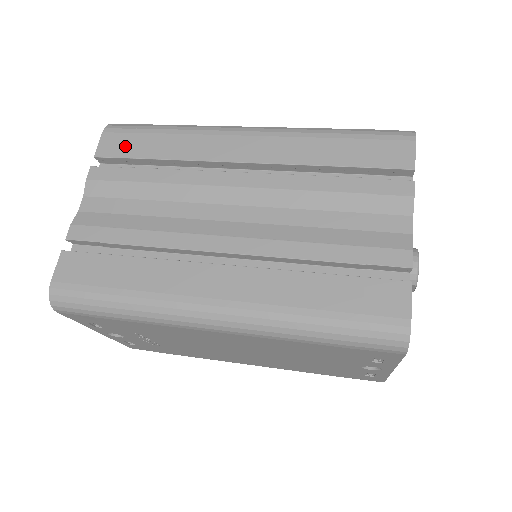
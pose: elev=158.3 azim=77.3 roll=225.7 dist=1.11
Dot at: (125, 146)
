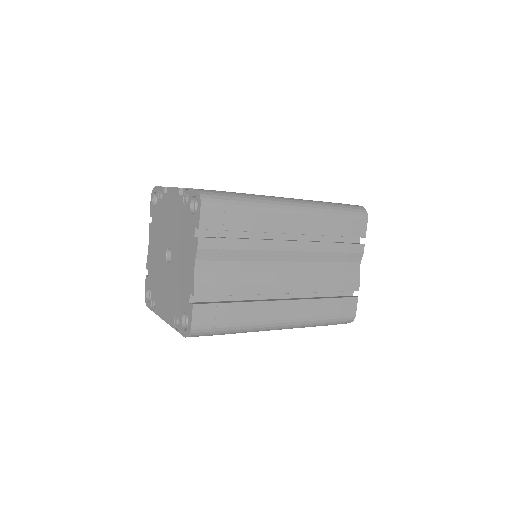
Dot at: (220, 220)
